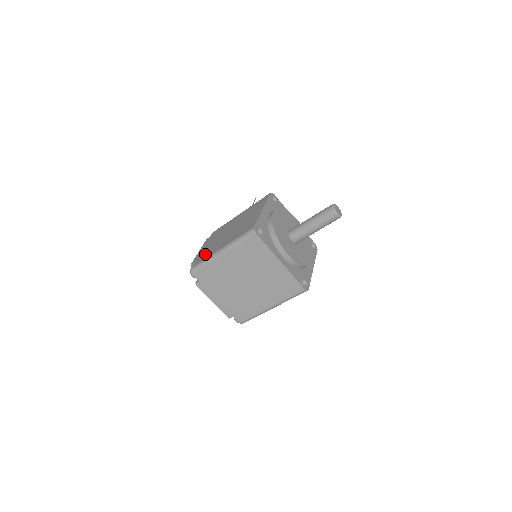
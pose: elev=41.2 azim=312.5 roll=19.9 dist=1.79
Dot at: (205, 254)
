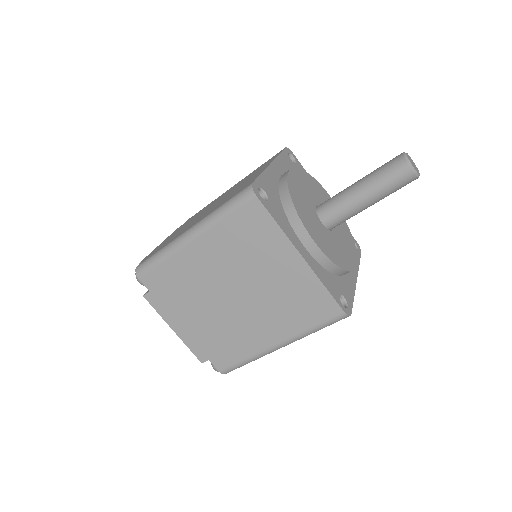
Dot at: occluded
